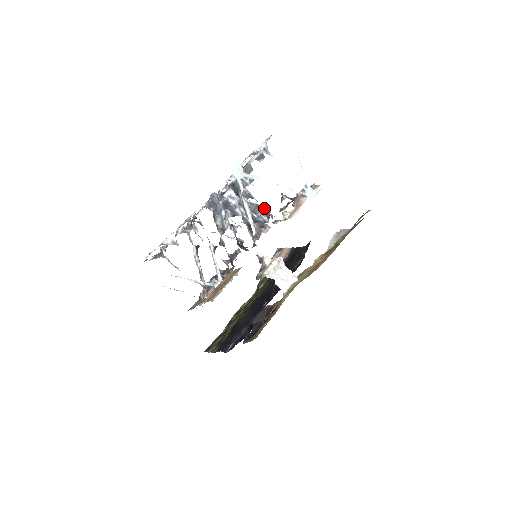
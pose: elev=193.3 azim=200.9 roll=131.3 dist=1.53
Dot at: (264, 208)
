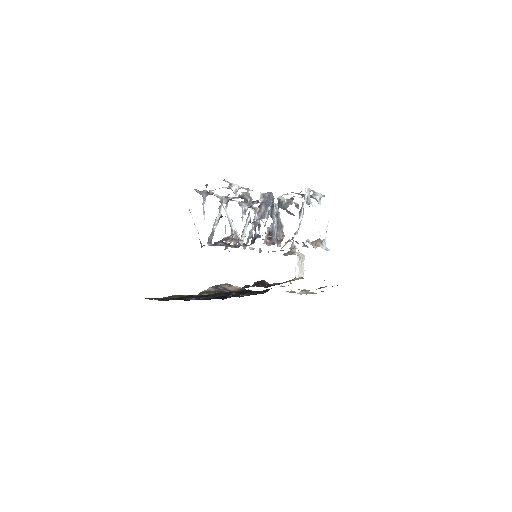
Dot at: (282, 233)
